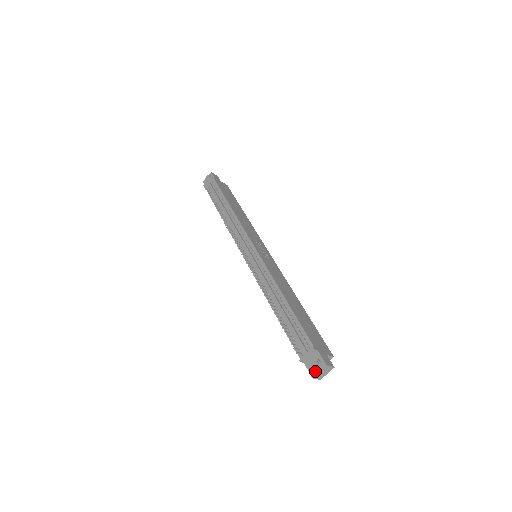
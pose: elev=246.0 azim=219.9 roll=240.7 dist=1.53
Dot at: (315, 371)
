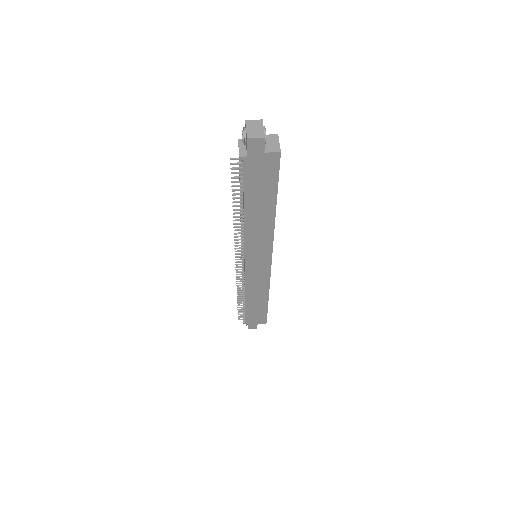
Dot at: (244, 135)
